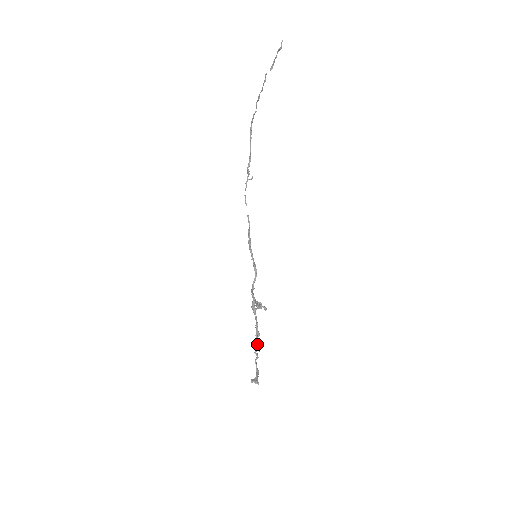
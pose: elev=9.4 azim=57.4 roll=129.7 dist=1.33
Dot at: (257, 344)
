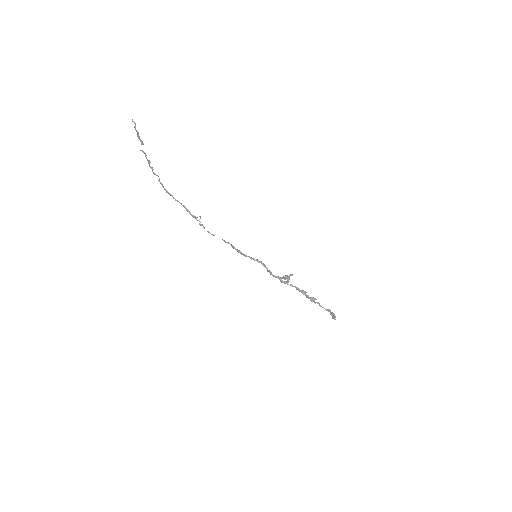
Dot at: (311, 298)
